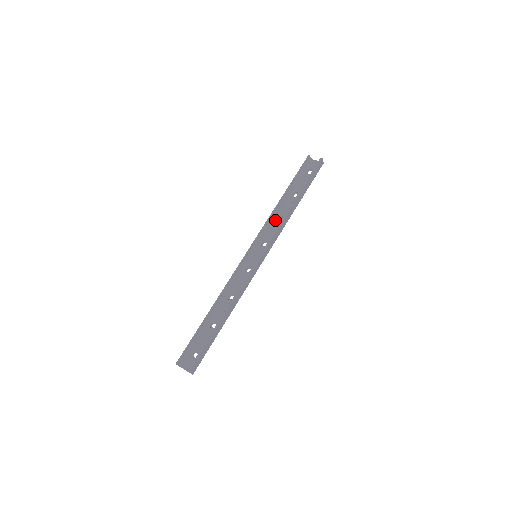
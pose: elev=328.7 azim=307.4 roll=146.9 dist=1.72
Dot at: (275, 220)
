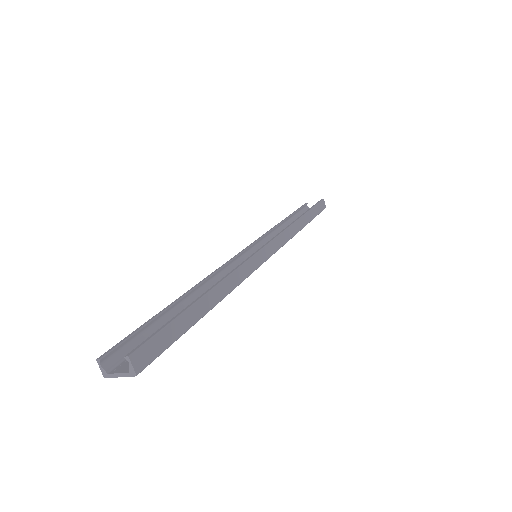
Dot at: occluded
